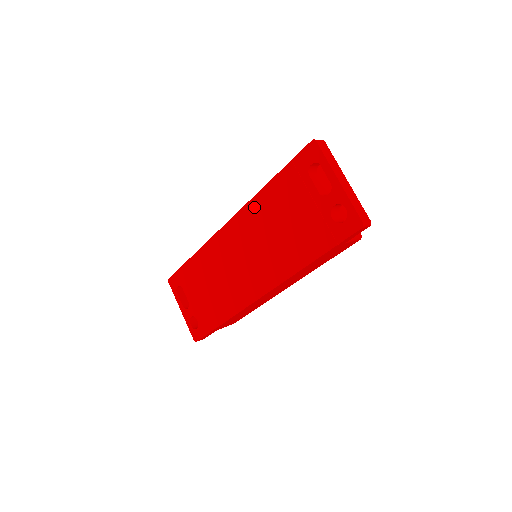
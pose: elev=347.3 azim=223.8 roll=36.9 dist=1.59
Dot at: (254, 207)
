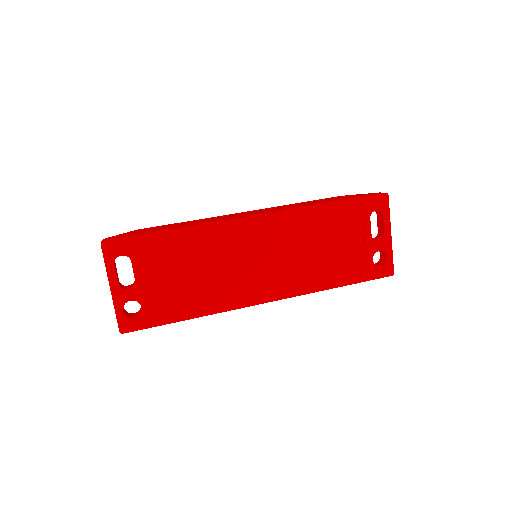
Dot at: (301, 216)
